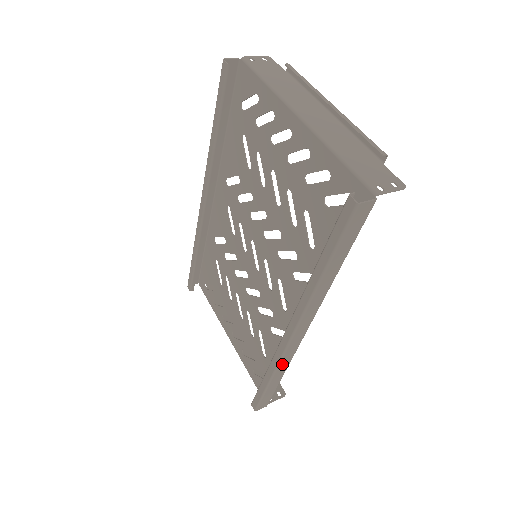
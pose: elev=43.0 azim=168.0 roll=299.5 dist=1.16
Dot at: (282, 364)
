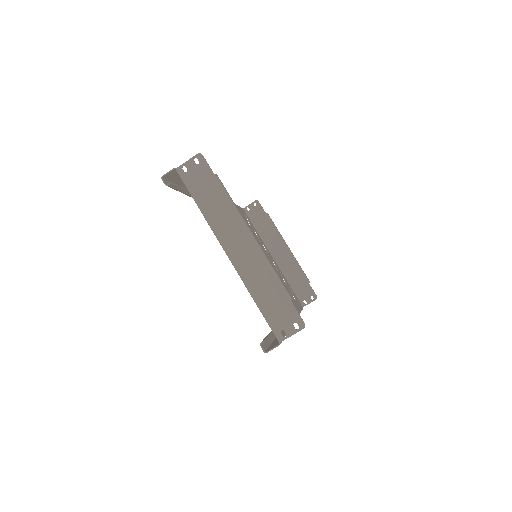
Dot at: occluded
